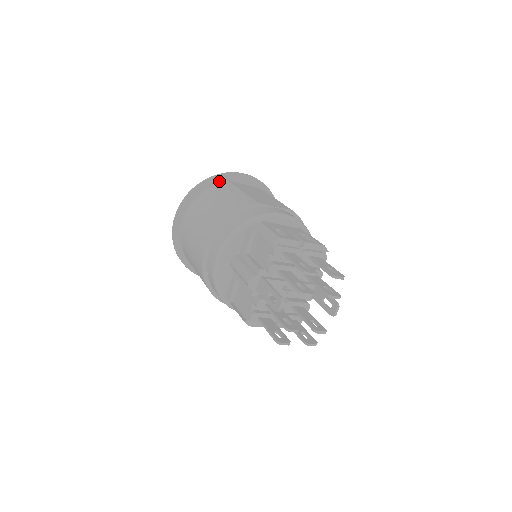
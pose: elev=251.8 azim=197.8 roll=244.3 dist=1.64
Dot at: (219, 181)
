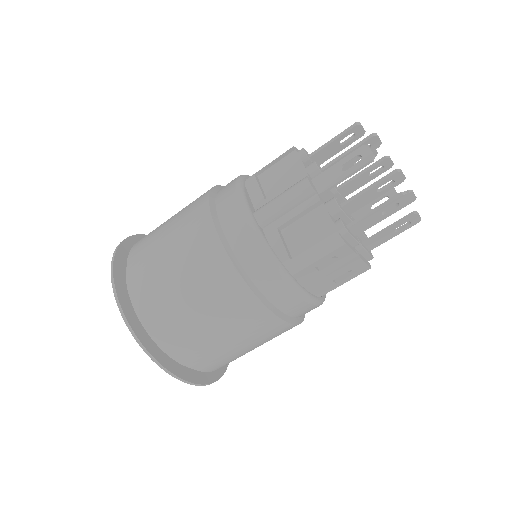
Dot at: occluded
